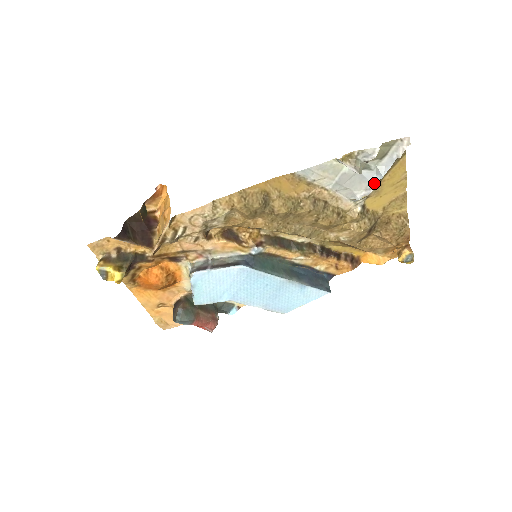
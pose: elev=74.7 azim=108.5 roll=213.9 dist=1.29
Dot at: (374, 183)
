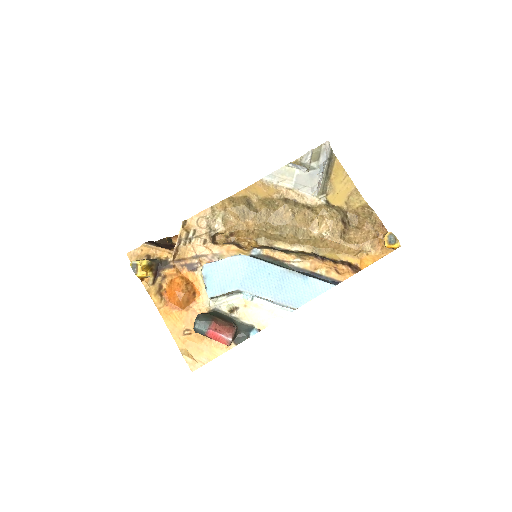
Dot at: (321, 175)
